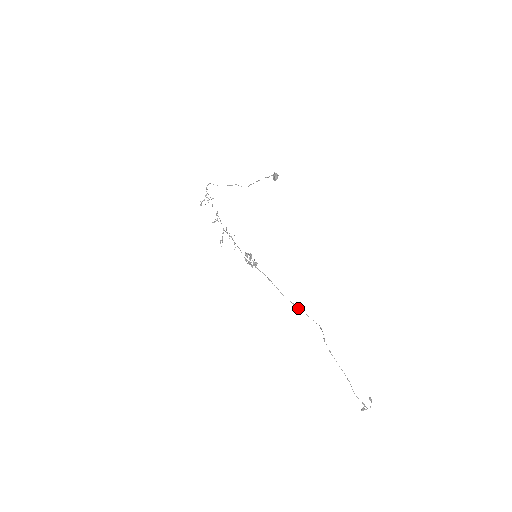
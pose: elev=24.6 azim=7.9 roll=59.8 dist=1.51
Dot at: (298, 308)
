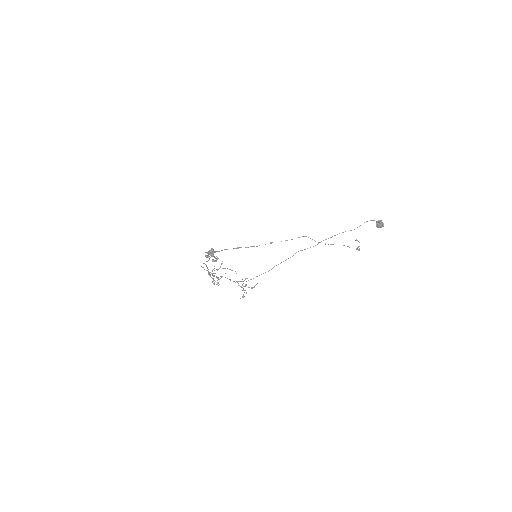
Dot at: occluded
